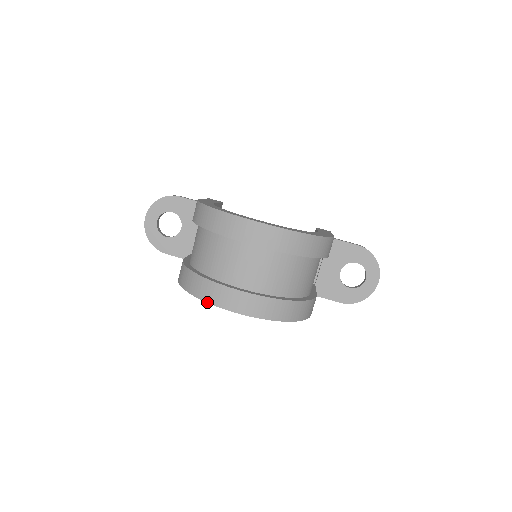
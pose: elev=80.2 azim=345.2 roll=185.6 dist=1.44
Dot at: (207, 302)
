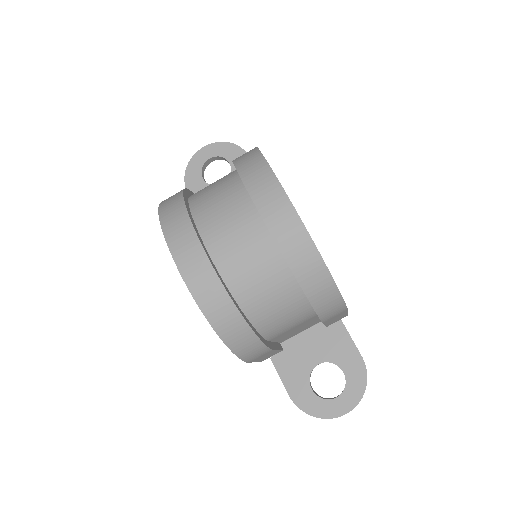
Dot at: (162, 228)
